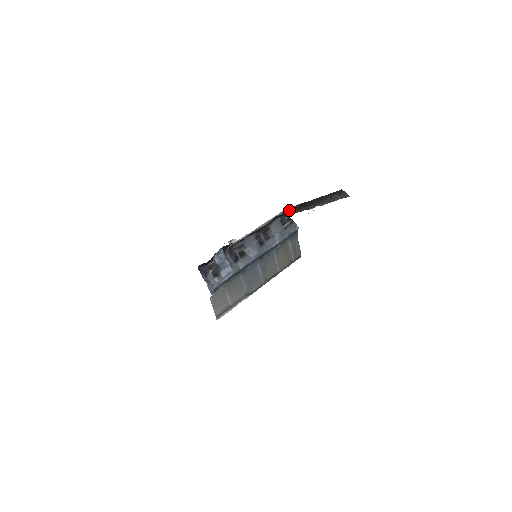
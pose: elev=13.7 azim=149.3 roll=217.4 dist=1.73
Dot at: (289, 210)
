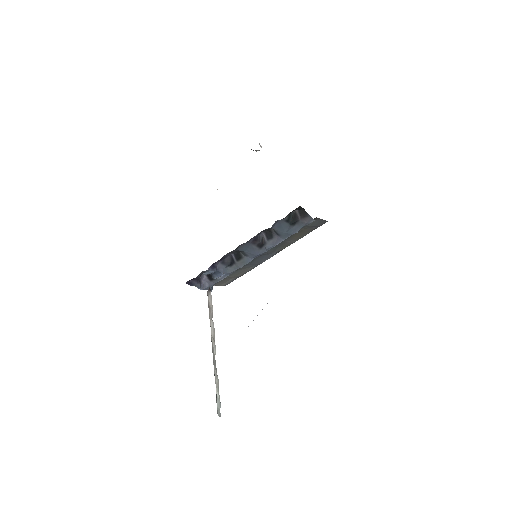
Dot at: occluded
